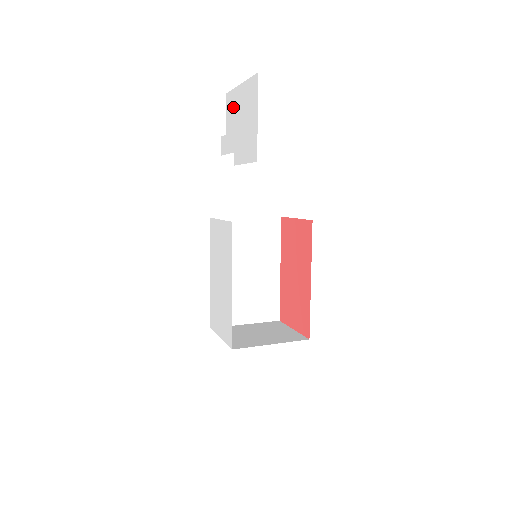
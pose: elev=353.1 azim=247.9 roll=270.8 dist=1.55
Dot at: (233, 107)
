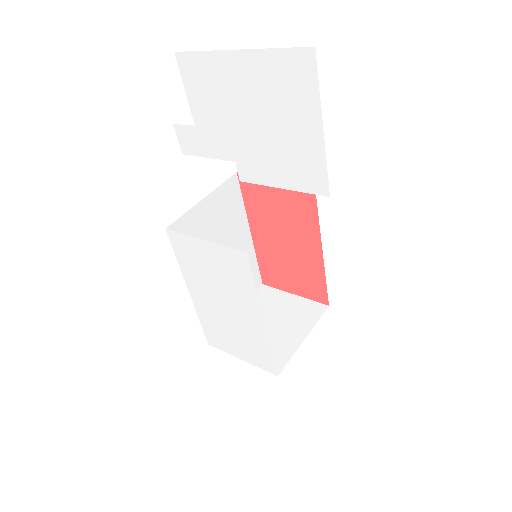
Dot at: (213, 86)
